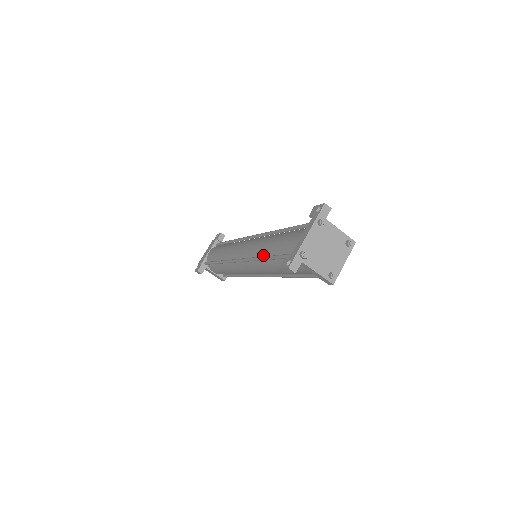
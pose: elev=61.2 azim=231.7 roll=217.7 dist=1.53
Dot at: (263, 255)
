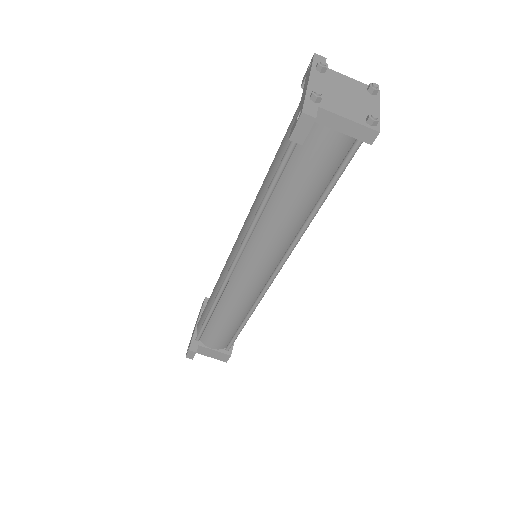
Dot at: occluded
